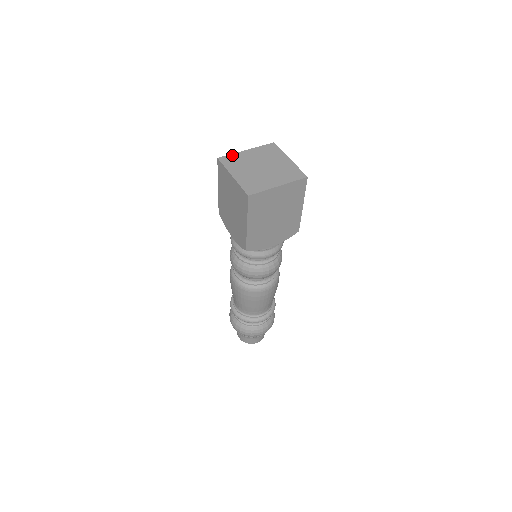
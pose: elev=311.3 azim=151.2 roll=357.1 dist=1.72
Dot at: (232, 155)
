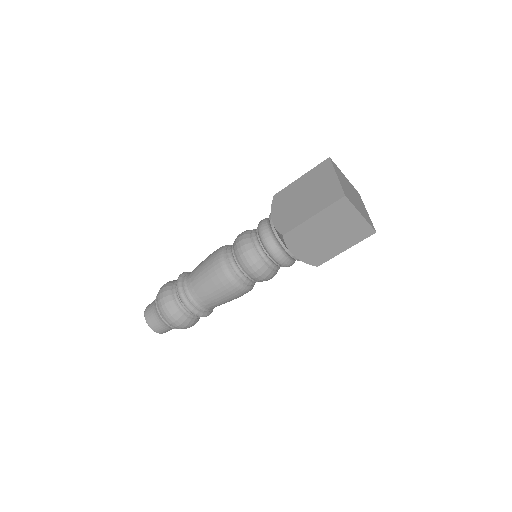
Dot at: occluded
